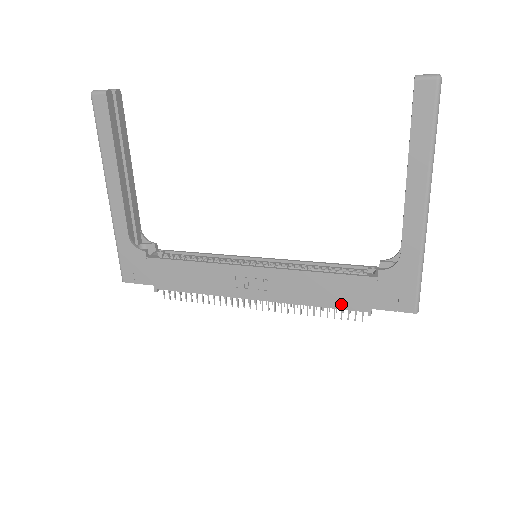
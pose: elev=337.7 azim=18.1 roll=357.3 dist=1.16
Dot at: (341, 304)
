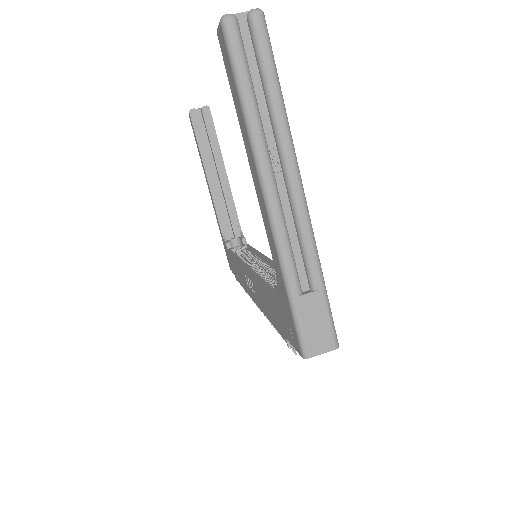
Dot at: (276, 324)
